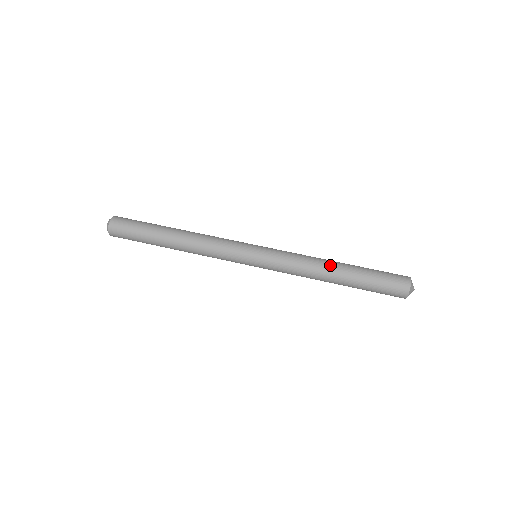
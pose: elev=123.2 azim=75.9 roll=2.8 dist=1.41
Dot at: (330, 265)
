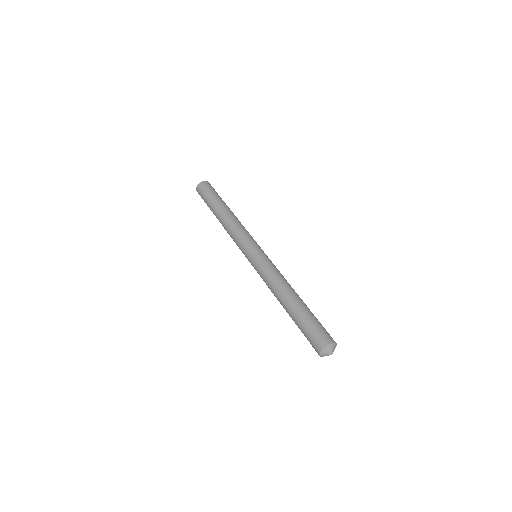
Dot at: (292, 290)
